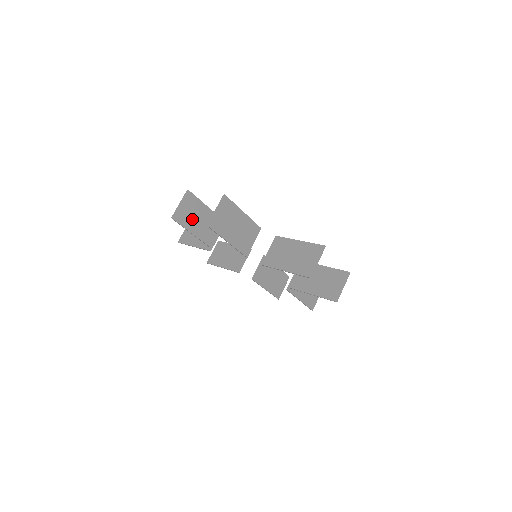
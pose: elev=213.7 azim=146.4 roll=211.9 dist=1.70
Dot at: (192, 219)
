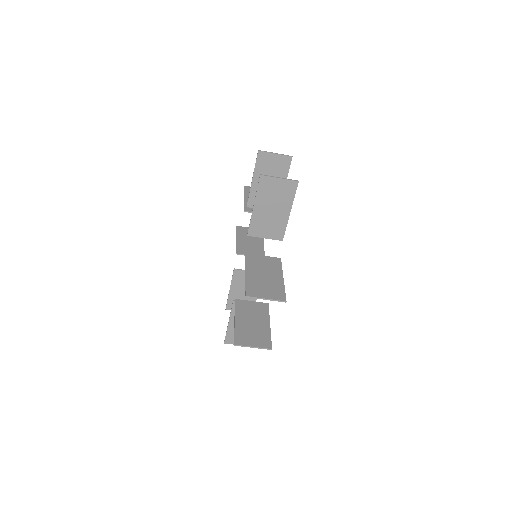
Dot at: (266, 173)
